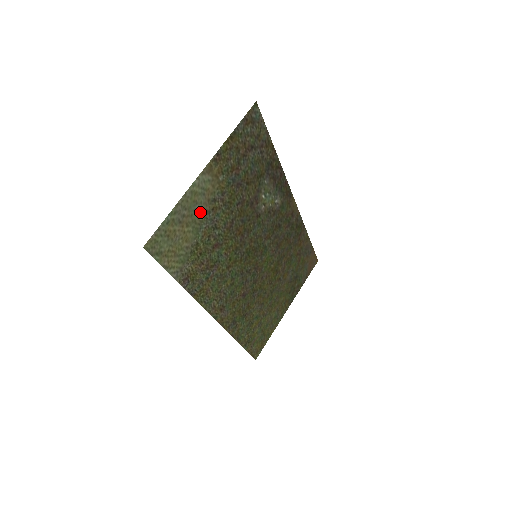
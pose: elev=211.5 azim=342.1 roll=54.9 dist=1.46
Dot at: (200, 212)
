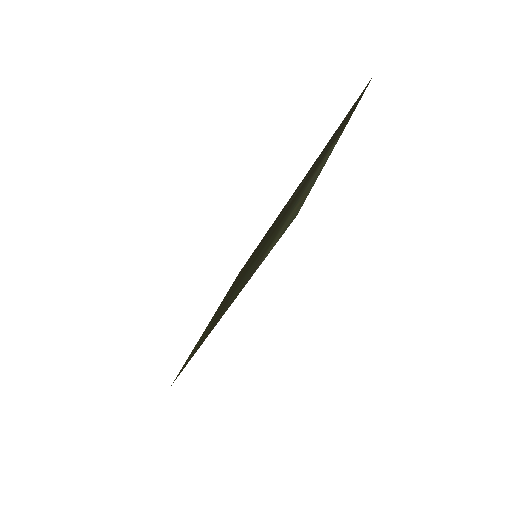
Dot at: occluded
